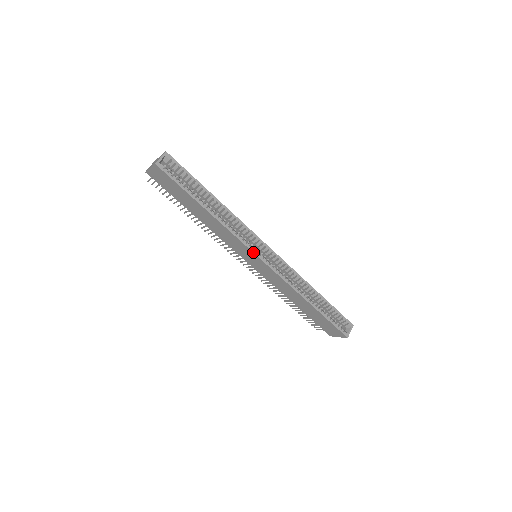
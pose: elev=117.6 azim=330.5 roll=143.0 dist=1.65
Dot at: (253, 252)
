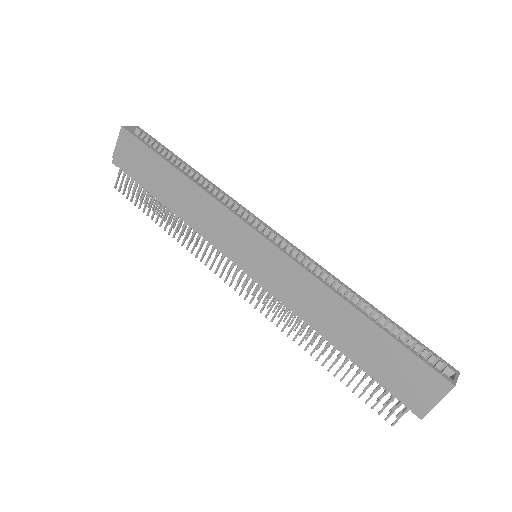
Dot at: (247, 224)
